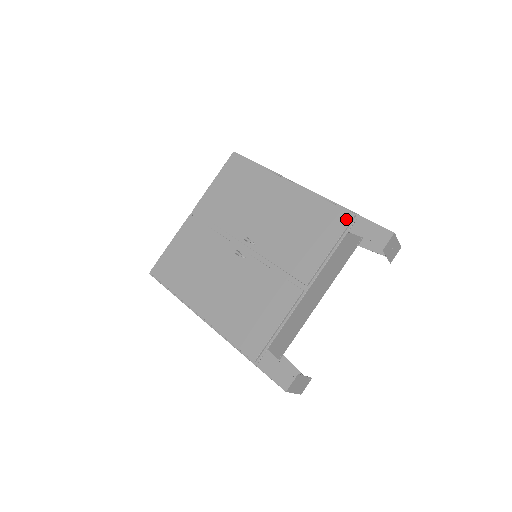
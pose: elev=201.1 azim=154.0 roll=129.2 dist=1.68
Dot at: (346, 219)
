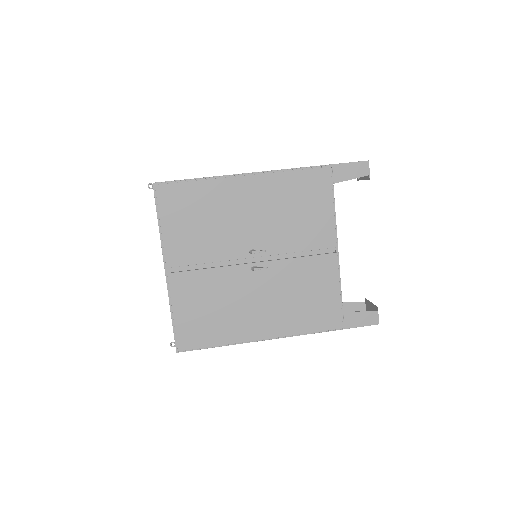
Dot at: (326, 175)
